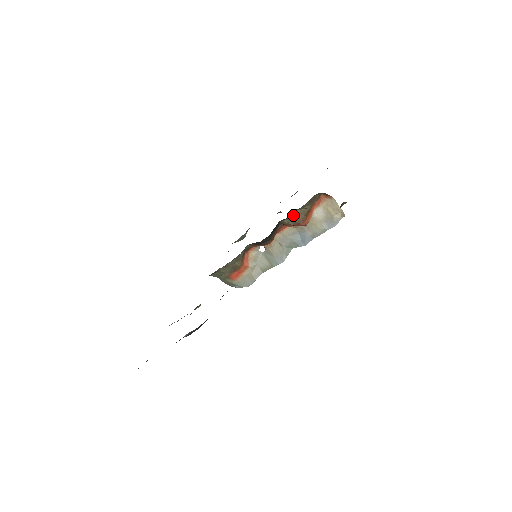
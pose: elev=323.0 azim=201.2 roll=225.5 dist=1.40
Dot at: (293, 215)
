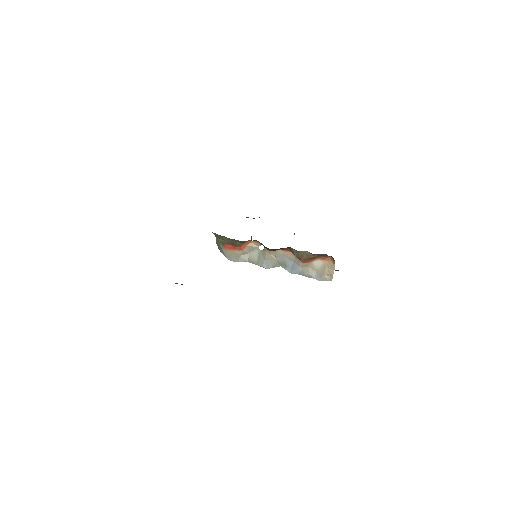
Dot at: (302, 251)
